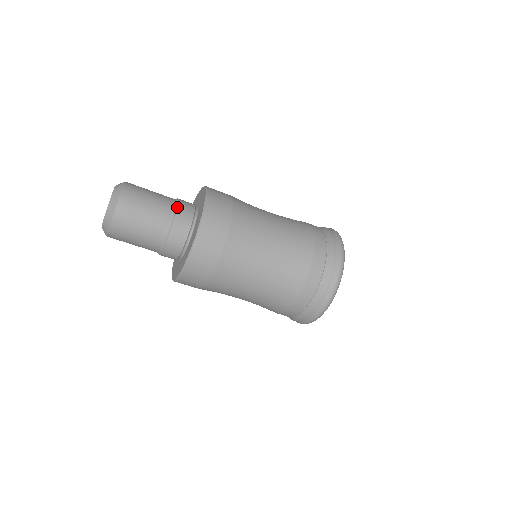
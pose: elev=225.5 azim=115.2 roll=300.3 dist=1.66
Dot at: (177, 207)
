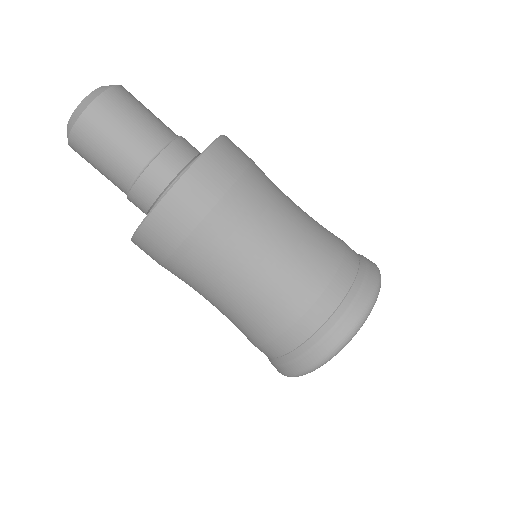
Dot at: (172, 142)
